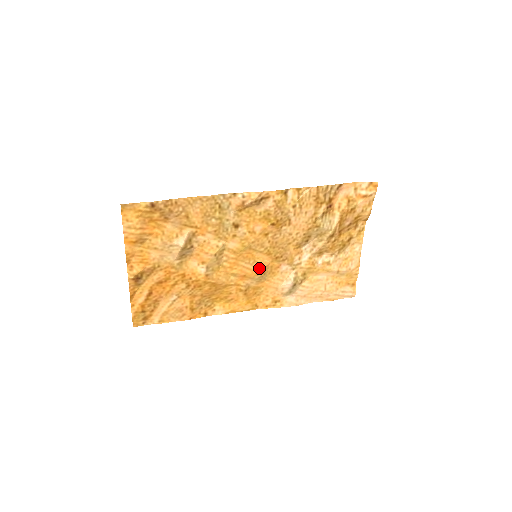
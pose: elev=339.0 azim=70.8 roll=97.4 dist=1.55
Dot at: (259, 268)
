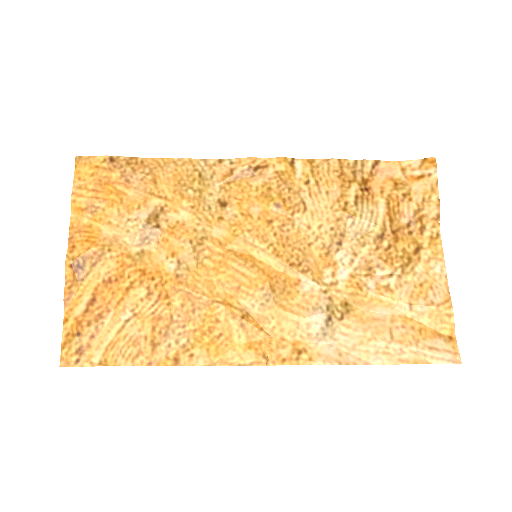
Dot at: (262, 277)
